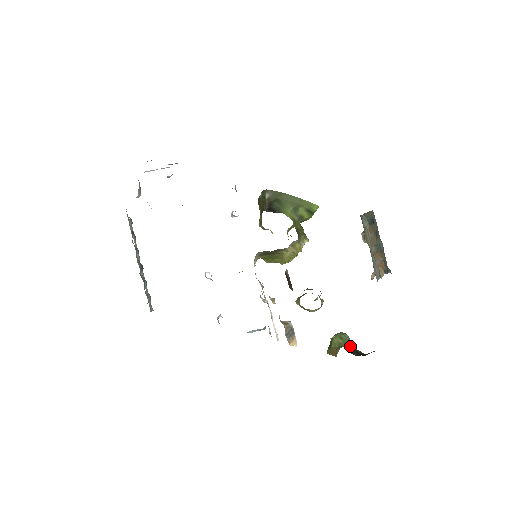
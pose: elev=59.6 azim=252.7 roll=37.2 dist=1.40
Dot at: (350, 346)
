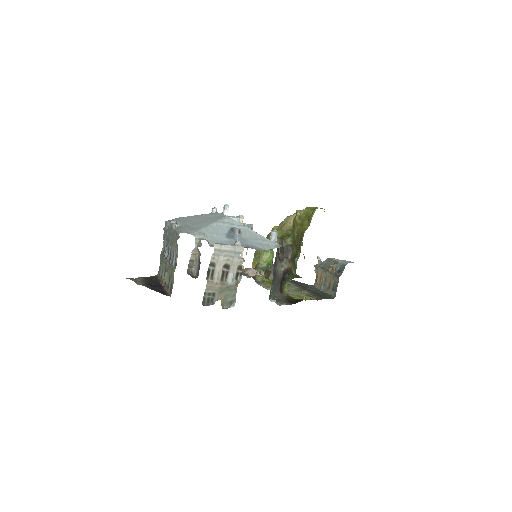
Dot at: occluded
